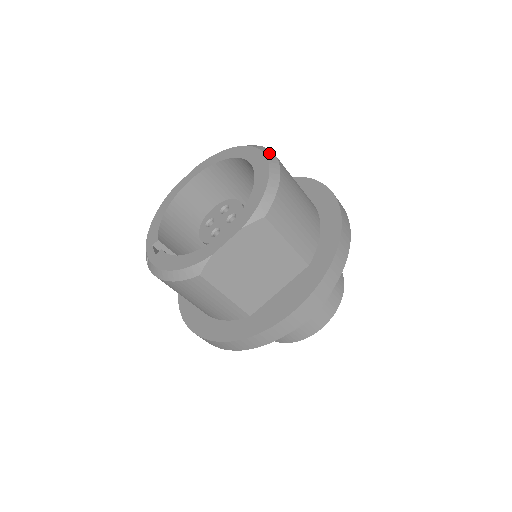
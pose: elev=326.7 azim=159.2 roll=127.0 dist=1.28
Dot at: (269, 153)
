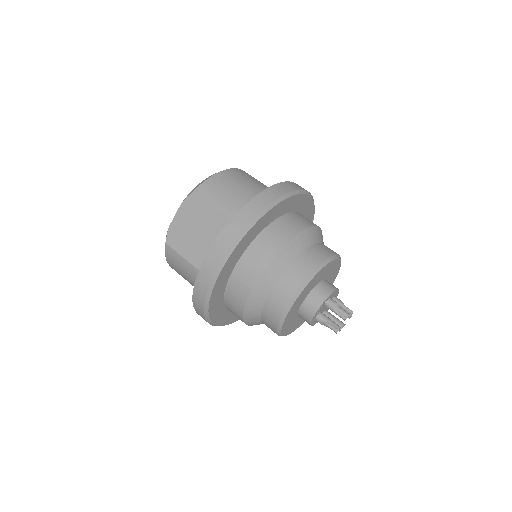
Dot at: occluded
